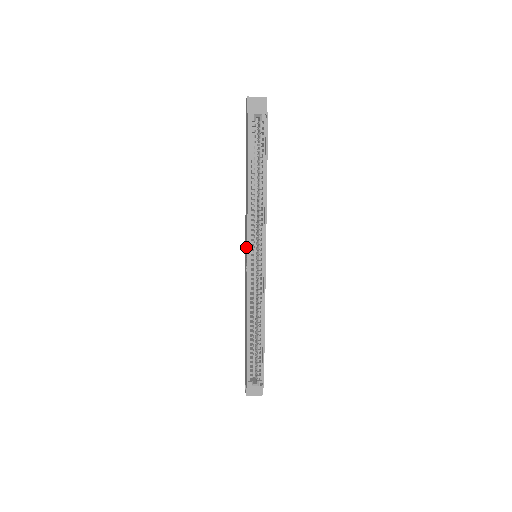
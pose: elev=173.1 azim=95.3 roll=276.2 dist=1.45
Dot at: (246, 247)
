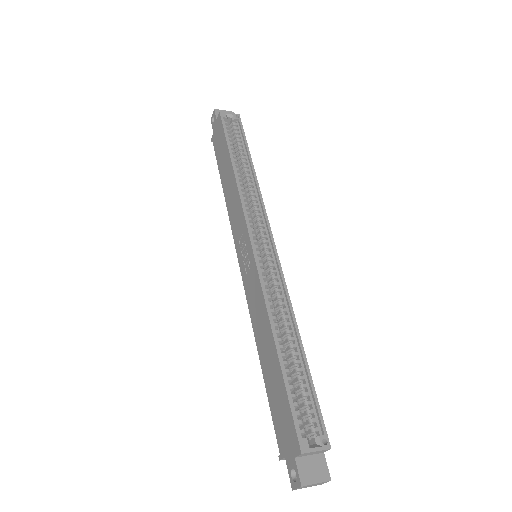
Dot at: (242, 239)
